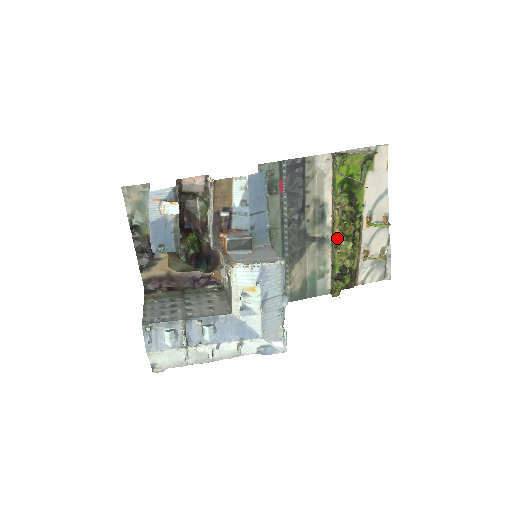
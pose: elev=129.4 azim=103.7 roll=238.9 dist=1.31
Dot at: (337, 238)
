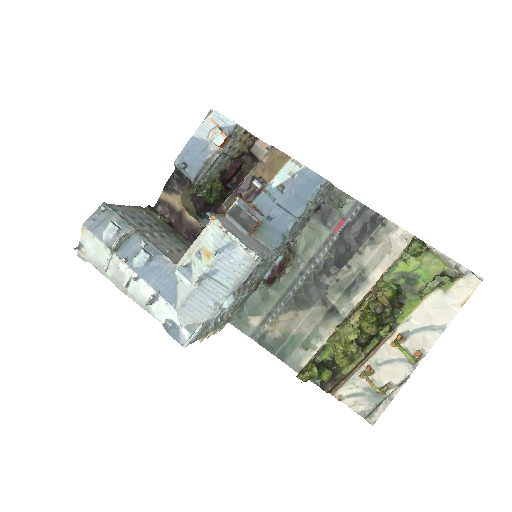
Dot at: occluded
